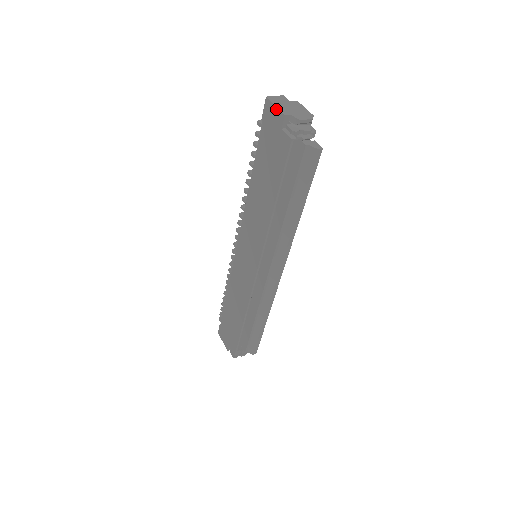
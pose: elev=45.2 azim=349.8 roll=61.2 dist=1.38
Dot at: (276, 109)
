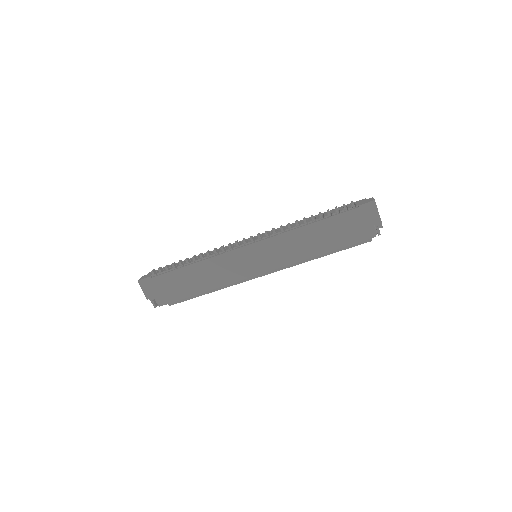
Dot at: (378, 214)
